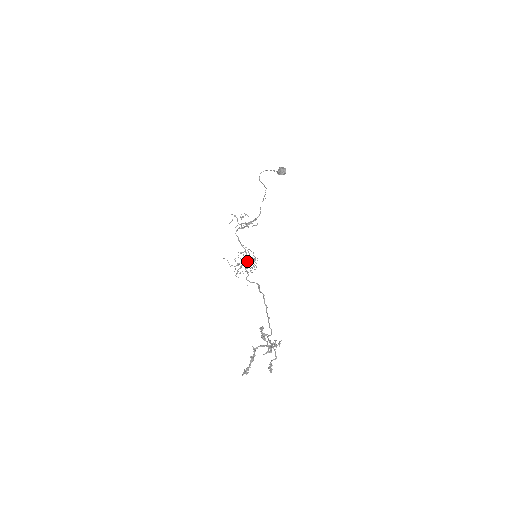
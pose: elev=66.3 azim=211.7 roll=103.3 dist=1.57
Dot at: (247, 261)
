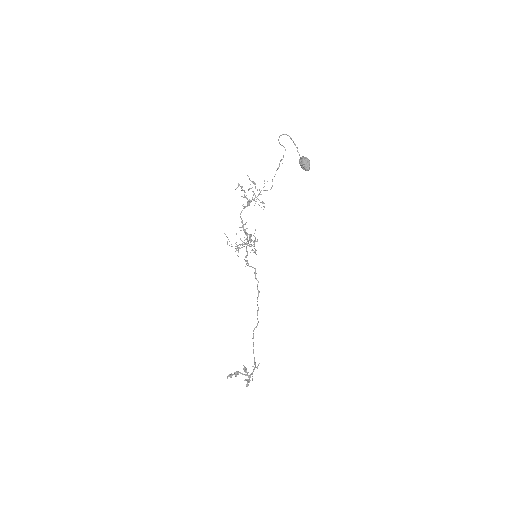
Dot at: occluded
